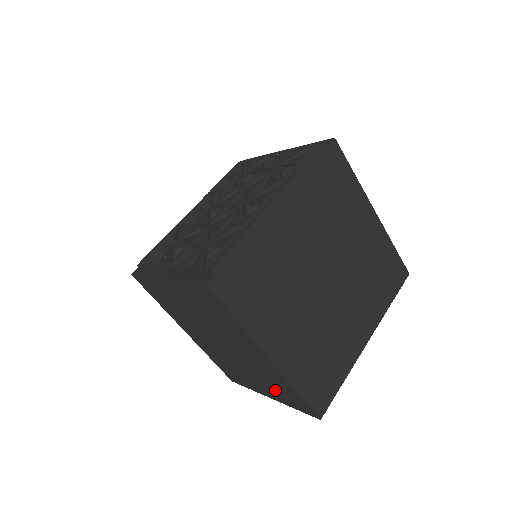
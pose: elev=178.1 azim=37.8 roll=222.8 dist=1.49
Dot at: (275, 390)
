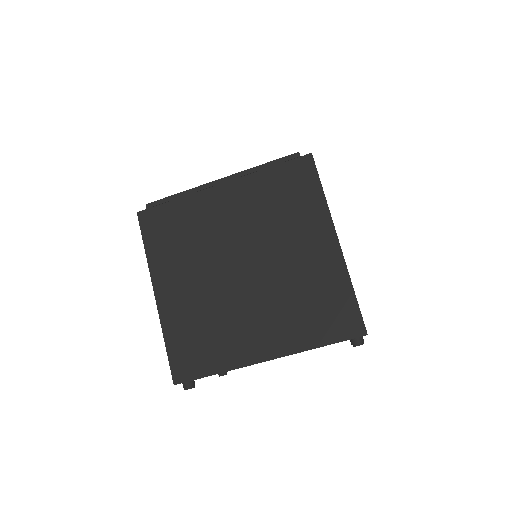
Dot at: occluded
